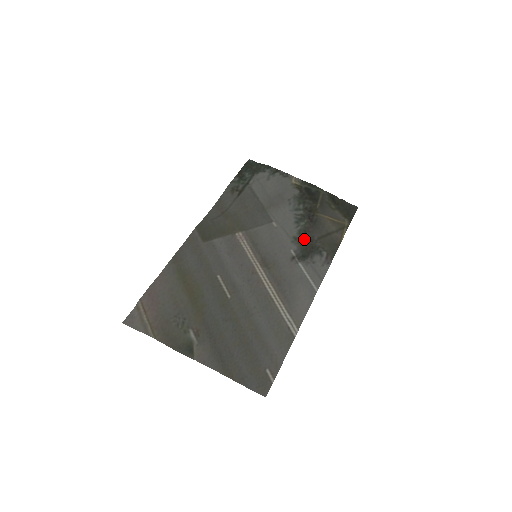
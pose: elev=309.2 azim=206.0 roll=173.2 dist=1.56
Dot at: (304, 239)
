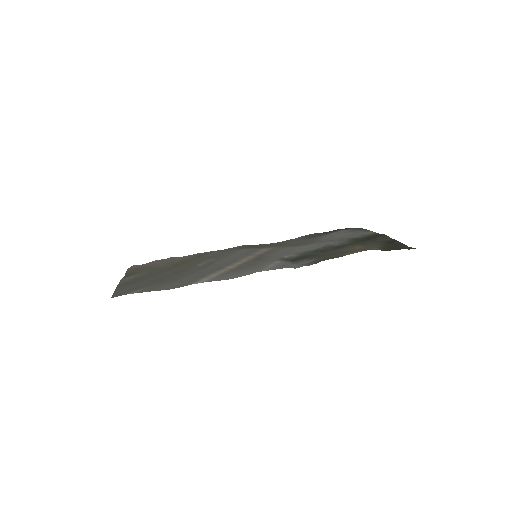
Dot at: (312, 253)
